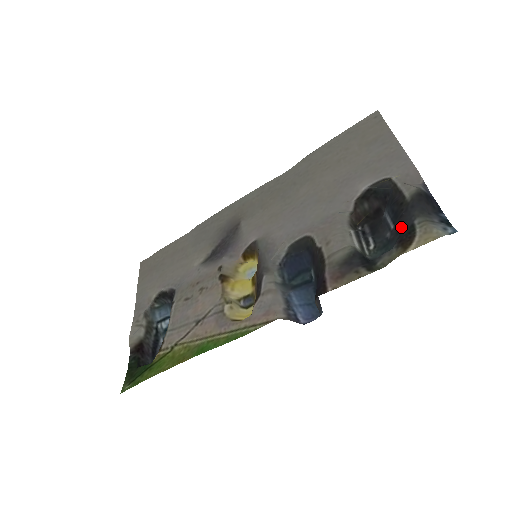
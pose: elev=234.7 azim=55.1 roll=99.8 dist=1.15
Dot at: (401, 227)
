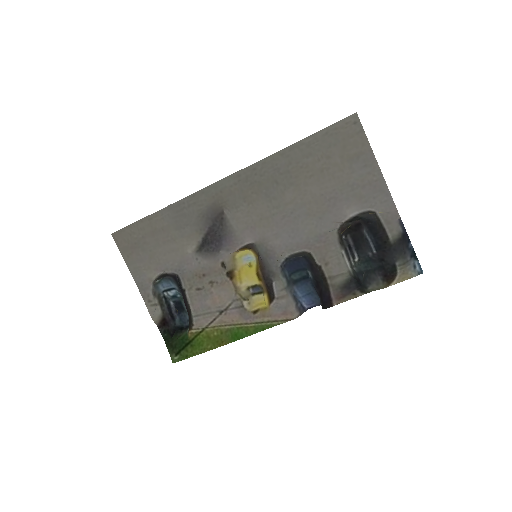
Dot at: (384, 261)
